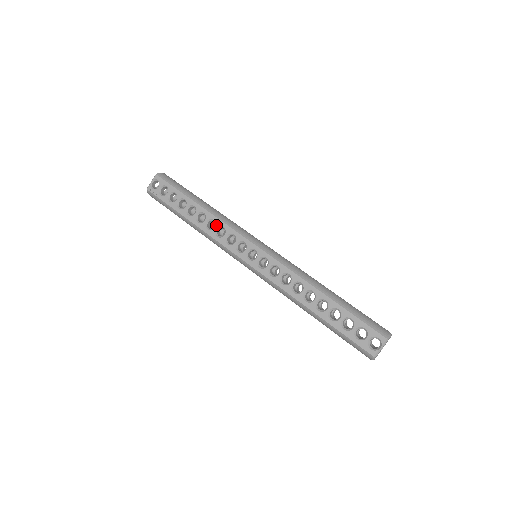
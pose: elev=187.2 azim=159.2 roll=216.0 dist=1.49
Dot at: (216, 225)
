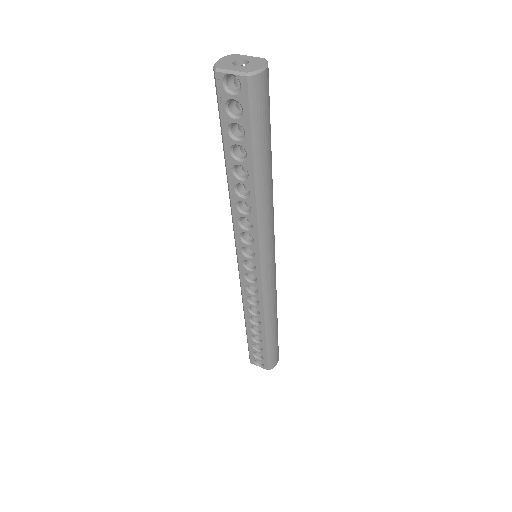
Dot at: (248, 216)
